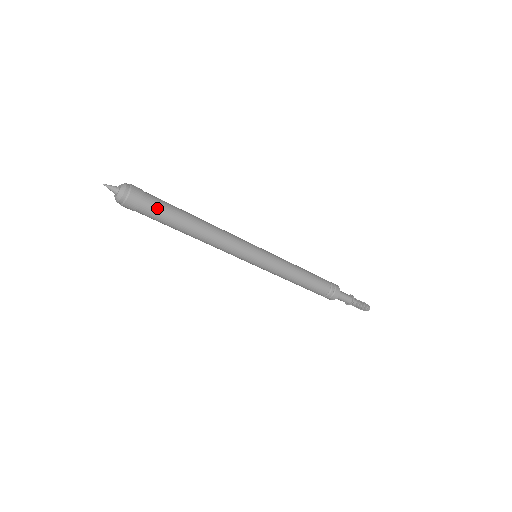
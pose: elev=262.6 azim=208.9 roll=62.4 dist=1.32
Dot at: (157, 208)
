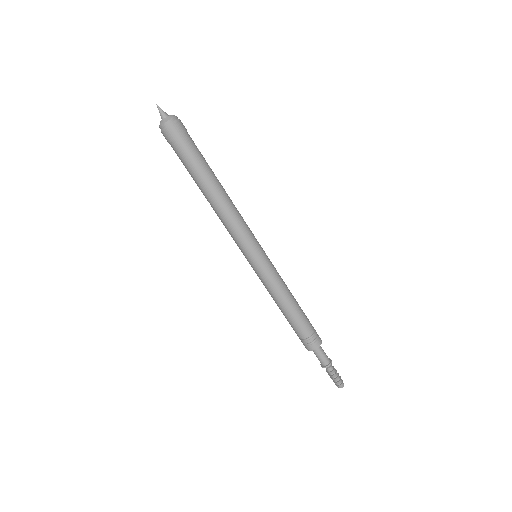
Dot at: (189, 151)
